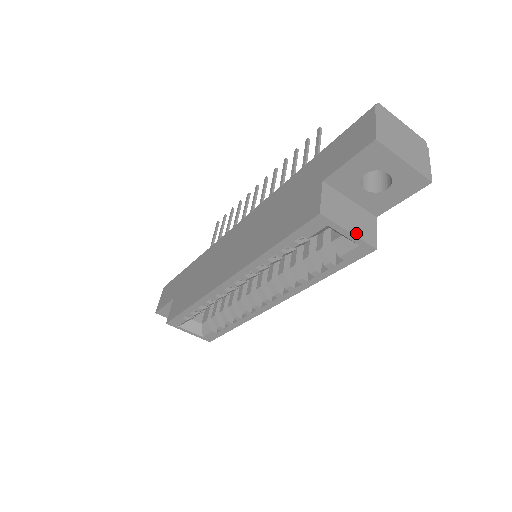
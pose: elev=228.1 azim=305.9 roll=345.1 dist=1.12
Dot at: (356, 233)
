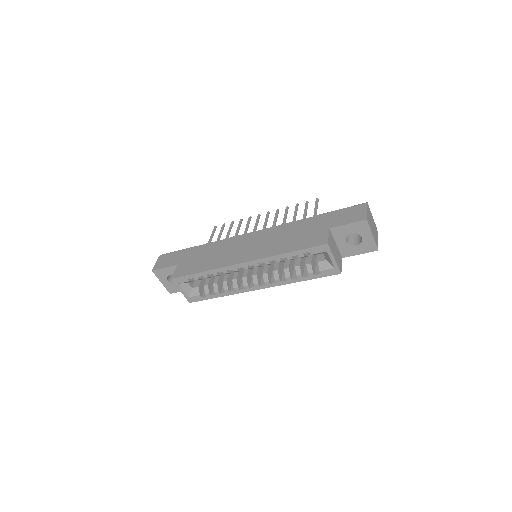
Dot at: (336, 261)
